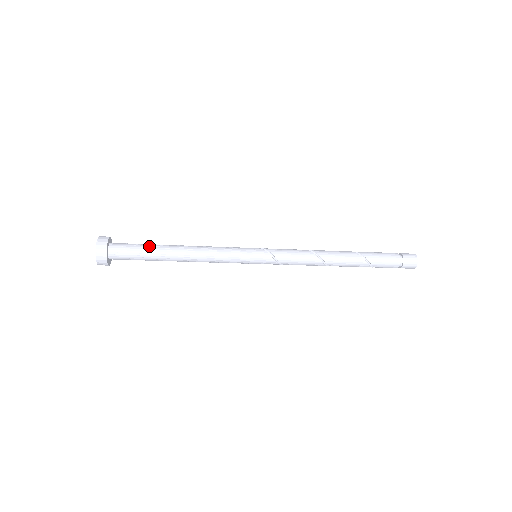
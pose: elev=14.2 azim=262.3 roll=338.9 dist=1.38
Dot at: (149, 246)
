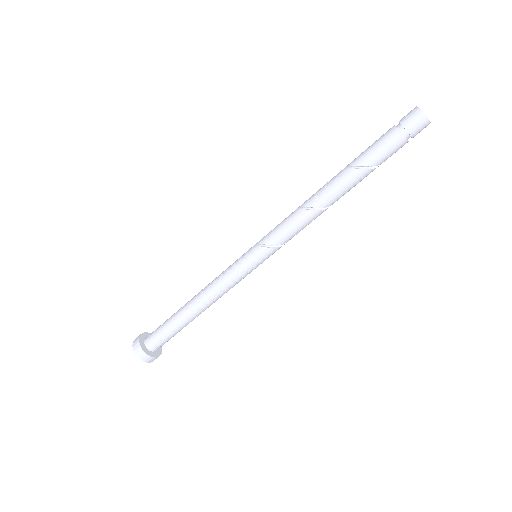
Dot at: (169, 320)
